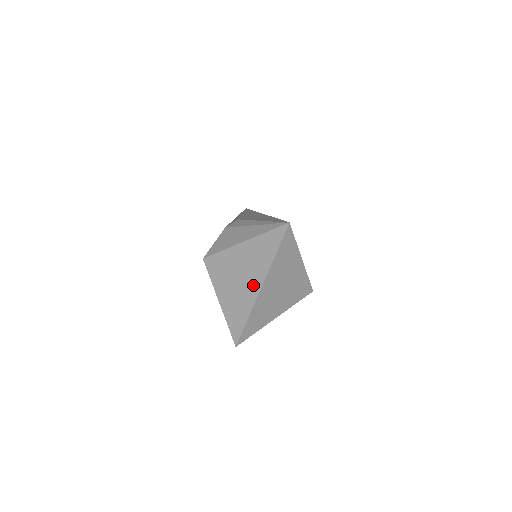
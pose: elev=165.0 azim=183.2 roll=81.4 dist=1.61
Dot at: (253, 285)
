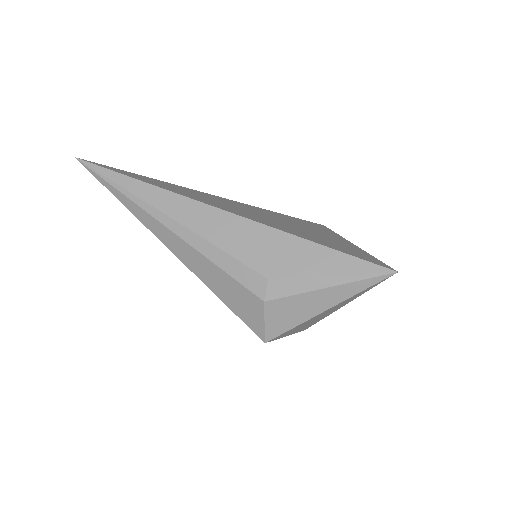
Dot at: occluded
